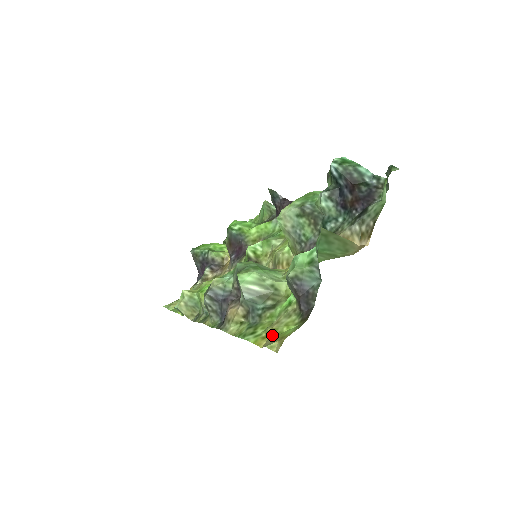
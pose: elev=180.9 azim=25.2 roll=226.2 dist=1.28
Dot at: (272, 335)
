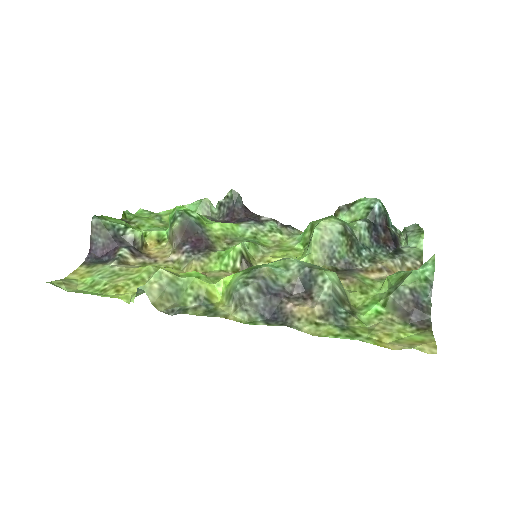
Dot at: (390, 339)
